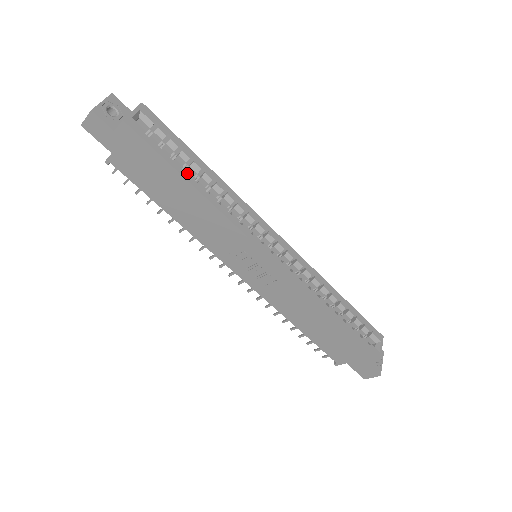
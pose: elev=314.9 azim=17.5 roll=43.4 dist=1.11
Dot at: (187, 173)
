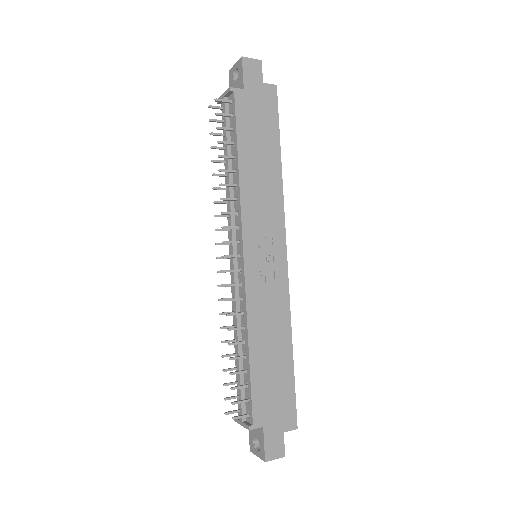
Dot at: (277, 151)
